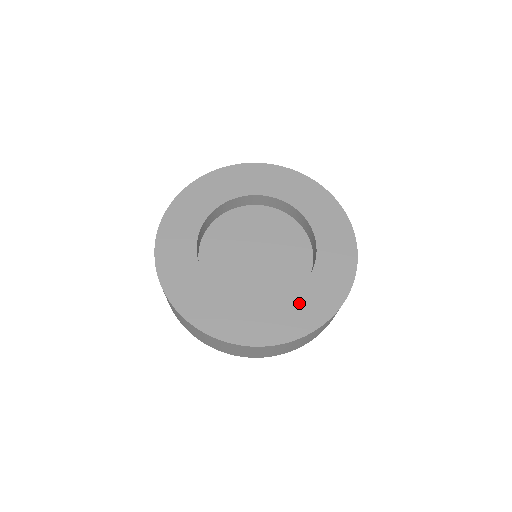
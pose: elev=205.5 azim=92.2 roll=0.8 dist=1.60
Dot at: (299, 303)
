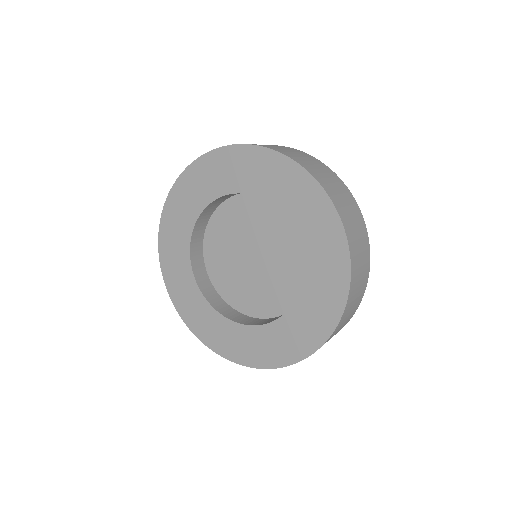
Dot at: (275, 335)
